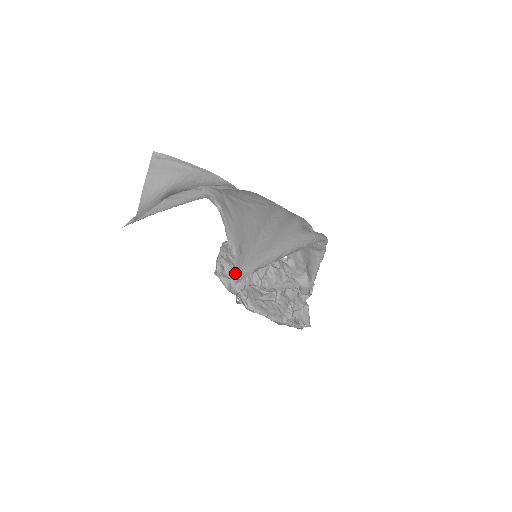
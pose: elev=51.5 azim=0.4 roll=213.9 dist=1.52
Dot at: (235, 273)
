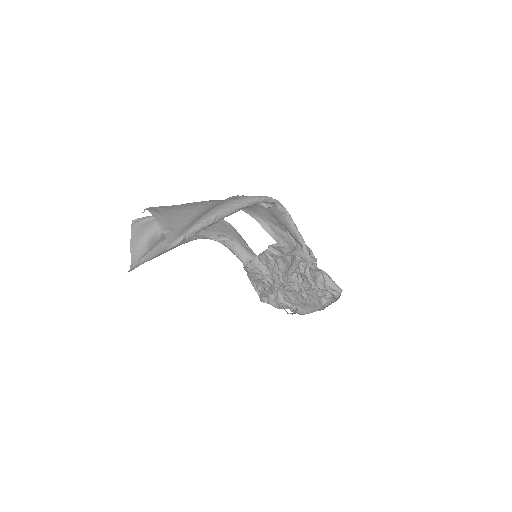
Dot at: (266, 287)
